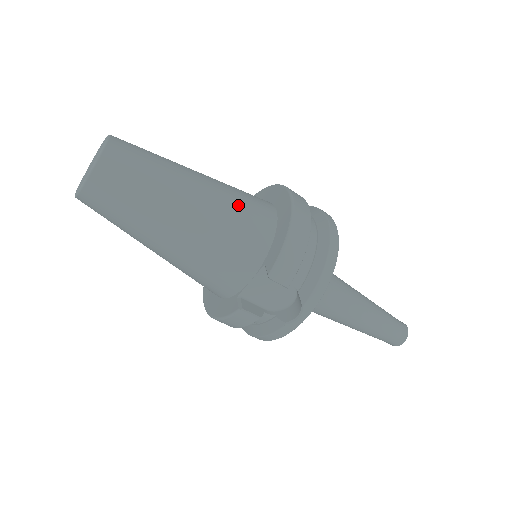
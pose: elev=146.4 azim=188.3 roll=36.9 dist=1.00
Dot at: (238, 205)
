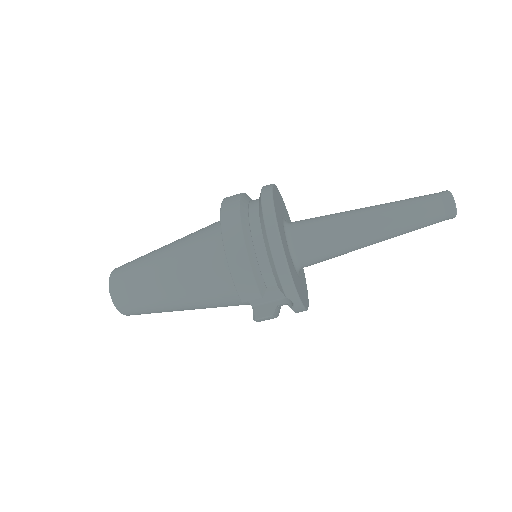
Dot at: (196, 260)
